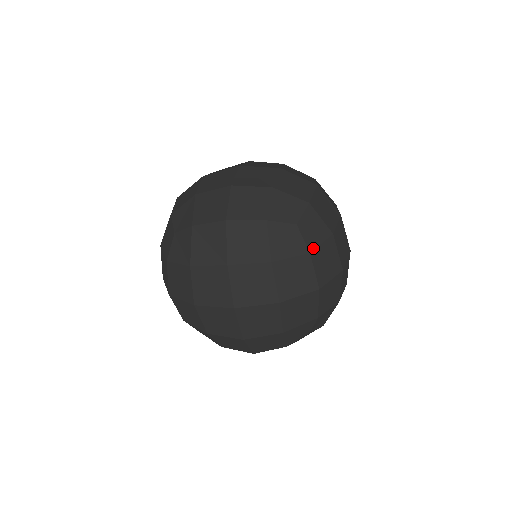
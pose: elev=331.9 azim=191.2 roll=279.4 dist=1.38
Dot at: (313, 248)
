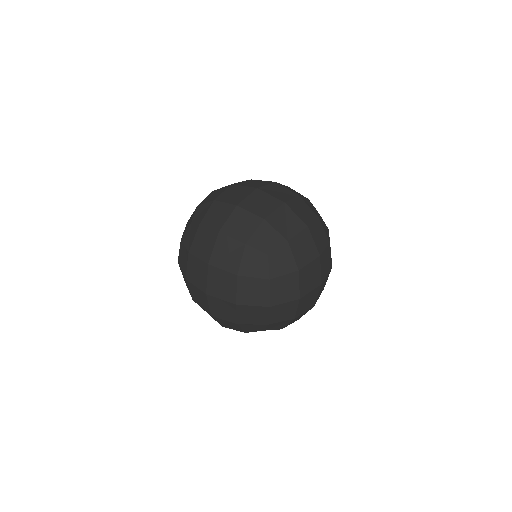
Dot at: (274, 276)
